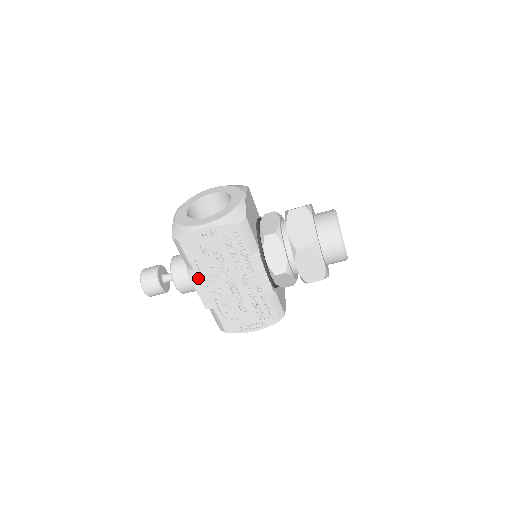
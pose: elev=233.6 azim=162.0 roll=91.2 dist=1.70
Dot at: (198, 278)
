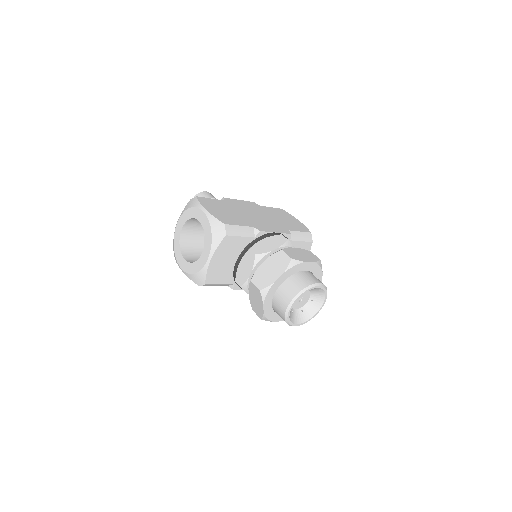
Dot at: occluded
